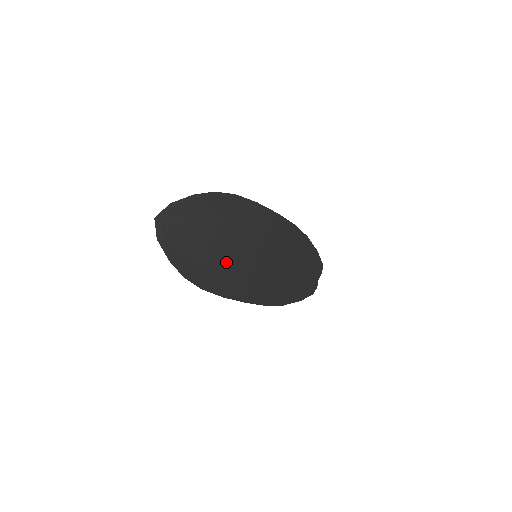
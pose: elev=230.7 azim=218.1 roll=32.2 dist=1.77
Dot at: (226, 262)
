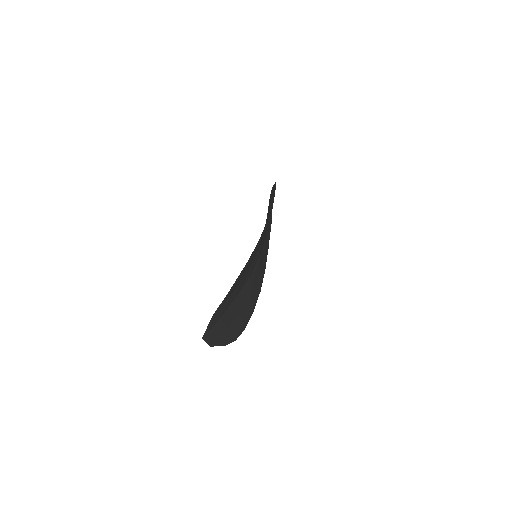
Dot at: (248, 292)
